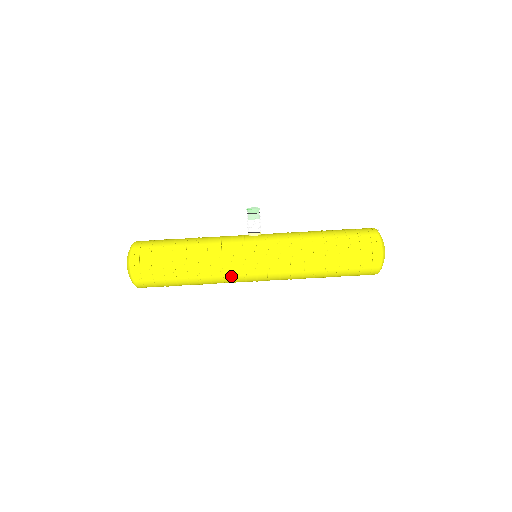
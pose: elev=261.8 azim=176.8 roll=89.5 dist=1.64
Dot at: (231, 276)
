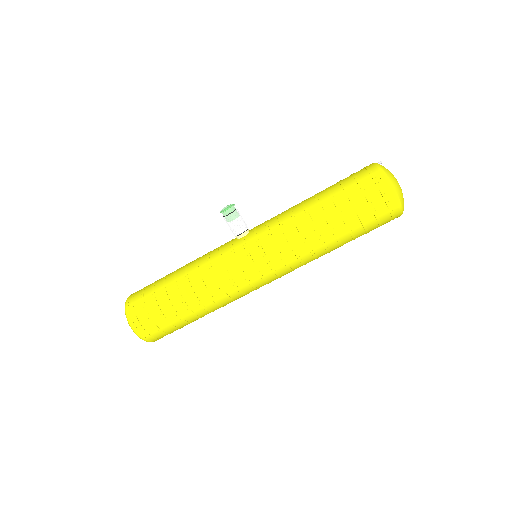
Dot at: (238, 293)
